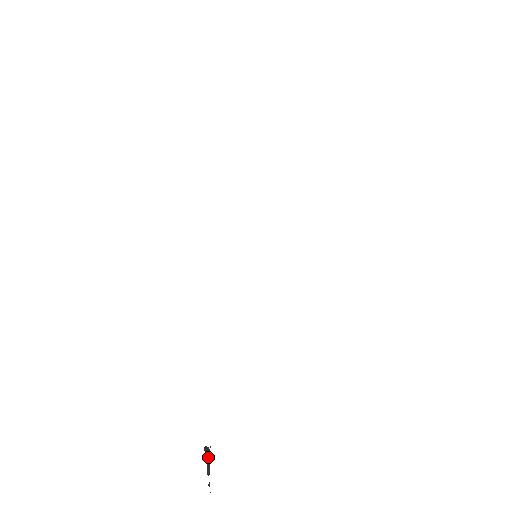
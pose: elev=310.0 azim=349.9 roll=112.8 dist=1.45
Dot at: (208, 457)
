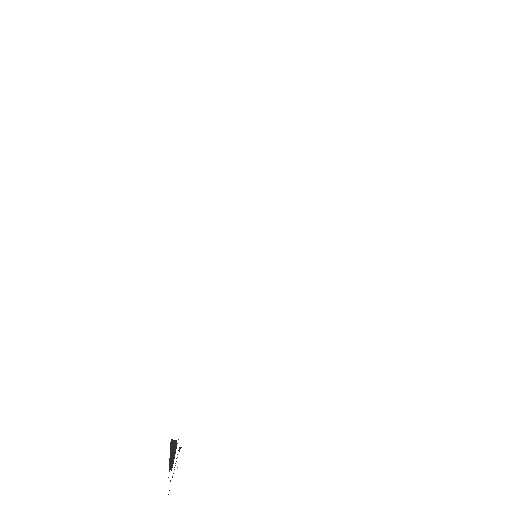
Dot at: (173, 451)
